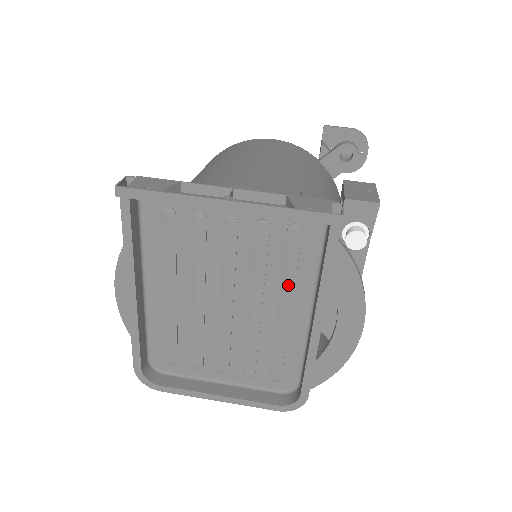
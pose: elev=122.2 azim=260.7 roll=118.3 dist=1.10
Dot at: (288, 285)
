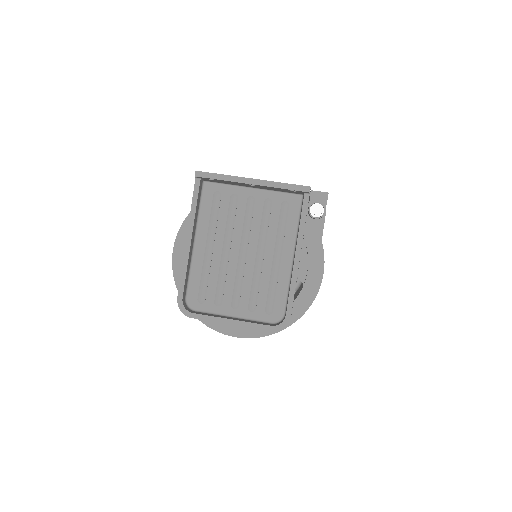
Dot at: (280, 239)
